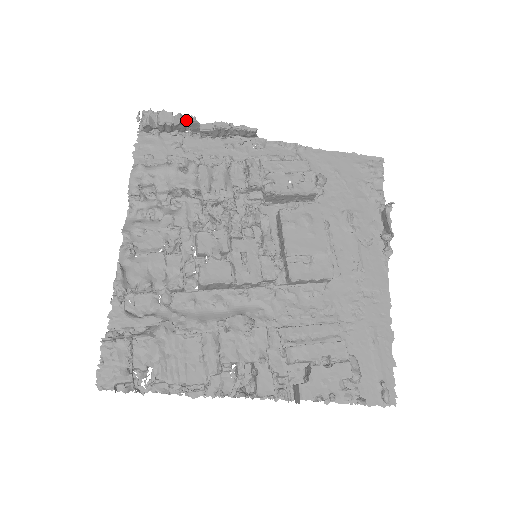
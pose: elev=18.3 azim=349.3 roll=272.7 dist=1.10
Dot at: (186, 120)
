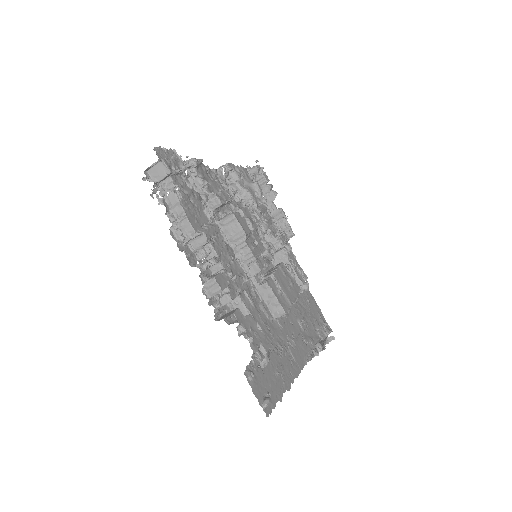
Dot at: (271, 191)
